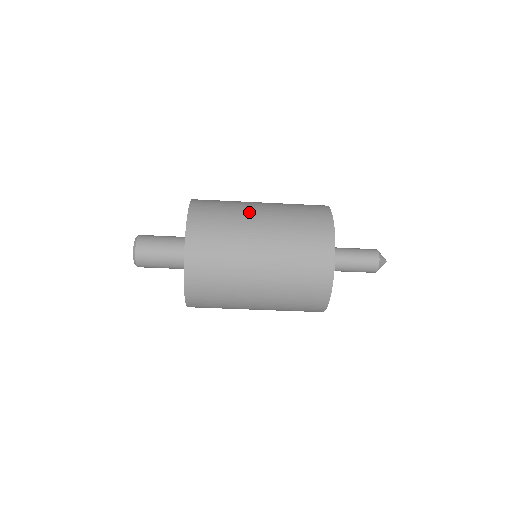
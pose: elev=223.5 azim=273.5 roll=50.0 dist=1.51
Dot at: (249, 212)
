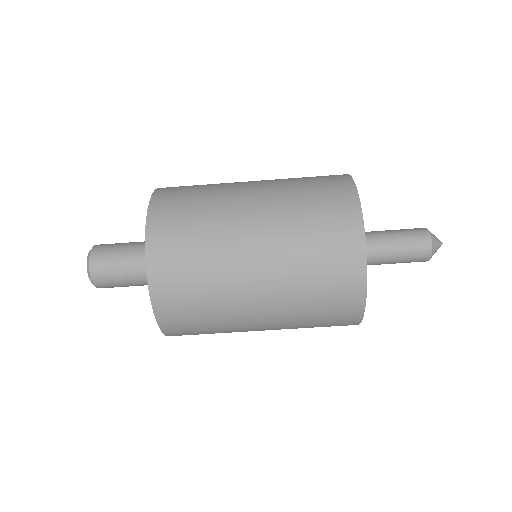
Dot at: (235, 233)
